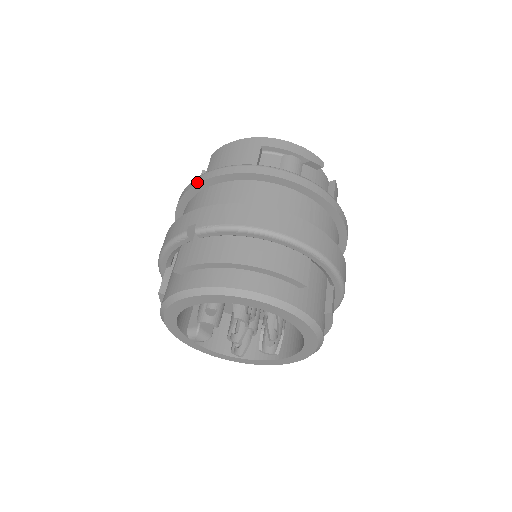
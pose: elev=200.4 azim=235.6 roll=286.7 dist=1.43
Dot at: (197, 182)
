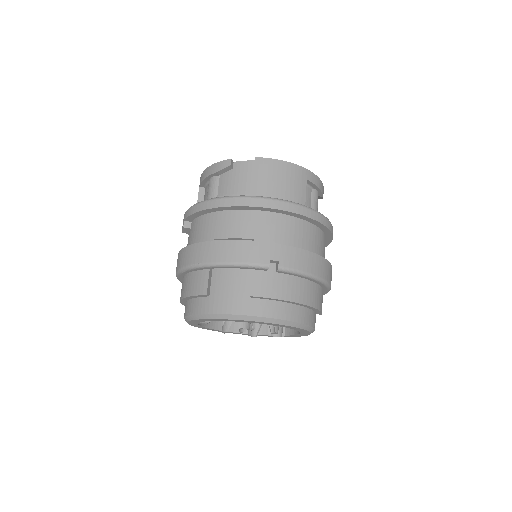
Dot at: (266, 206)
